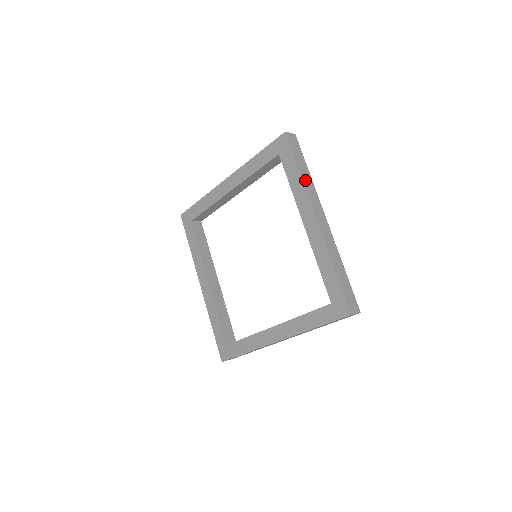
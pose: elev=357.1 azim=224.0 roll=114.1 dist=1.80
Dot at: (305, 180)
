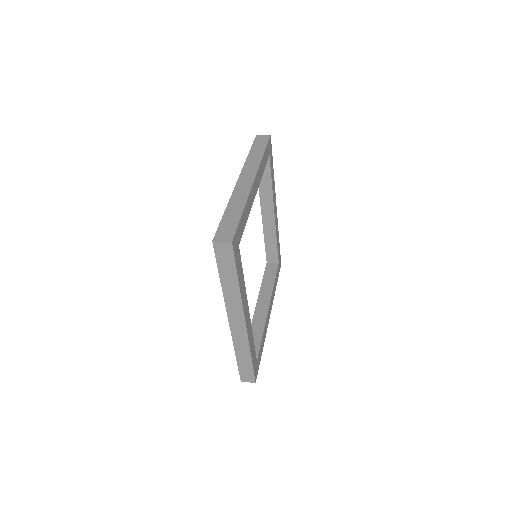
Dot at: (251, 158)
